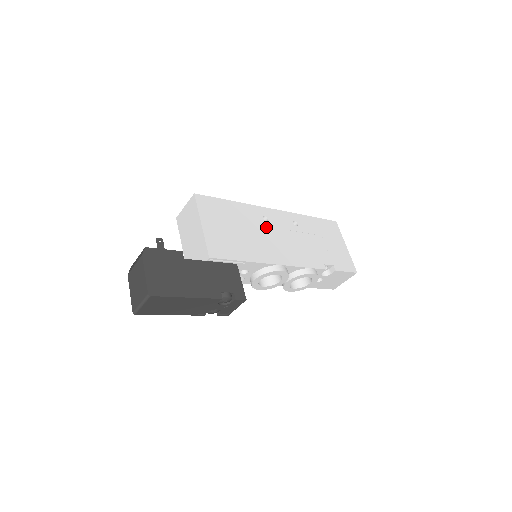
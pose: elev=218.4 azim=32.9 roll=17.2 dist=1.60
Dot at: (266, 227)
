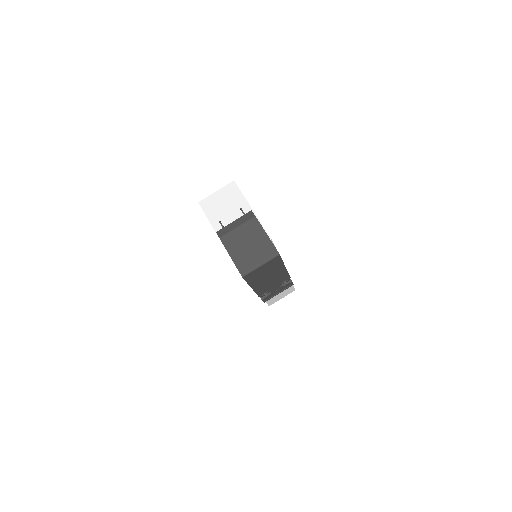
Dot at: occluded
